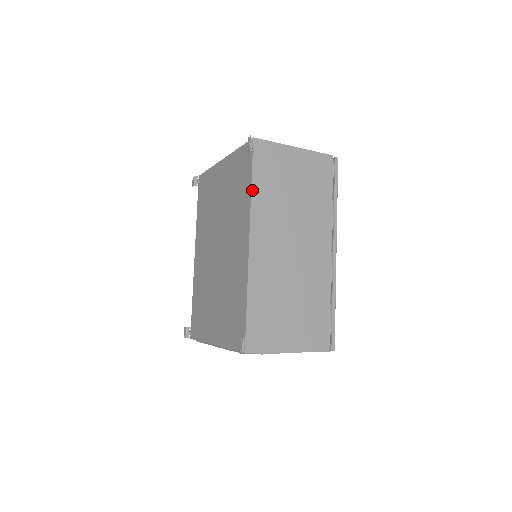
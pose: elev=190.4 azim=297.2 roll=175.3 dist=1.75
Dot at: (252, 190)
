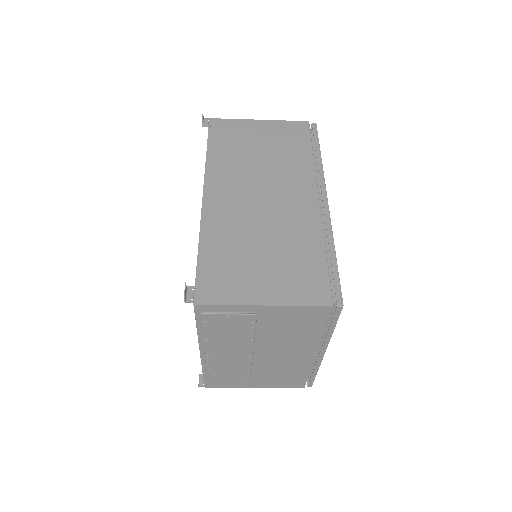
Dot at: (207, 154)
